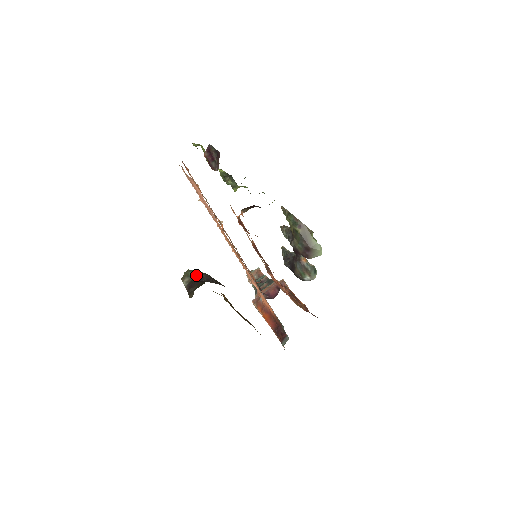
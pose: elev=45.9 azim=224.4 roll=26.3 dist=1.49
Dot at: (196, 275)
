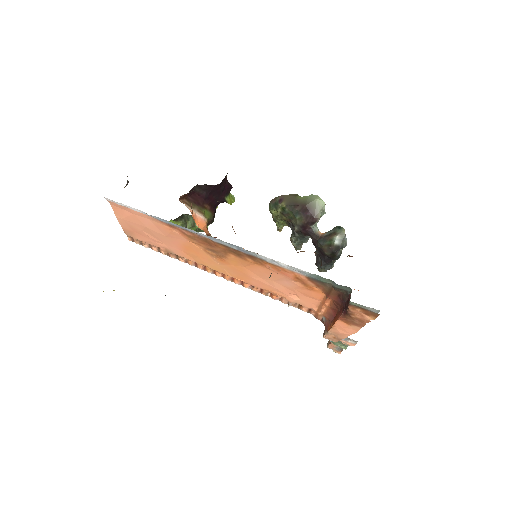
Dot at: occluded
